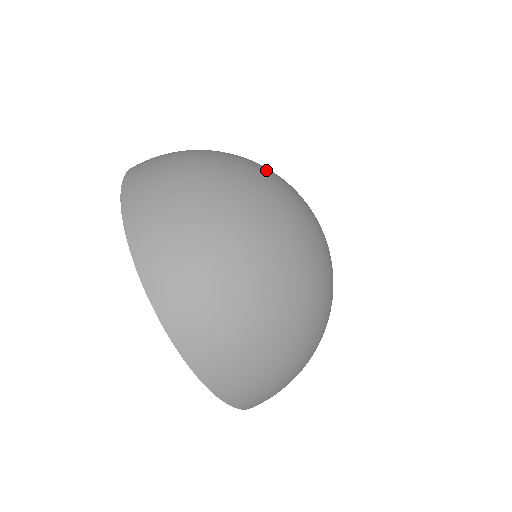
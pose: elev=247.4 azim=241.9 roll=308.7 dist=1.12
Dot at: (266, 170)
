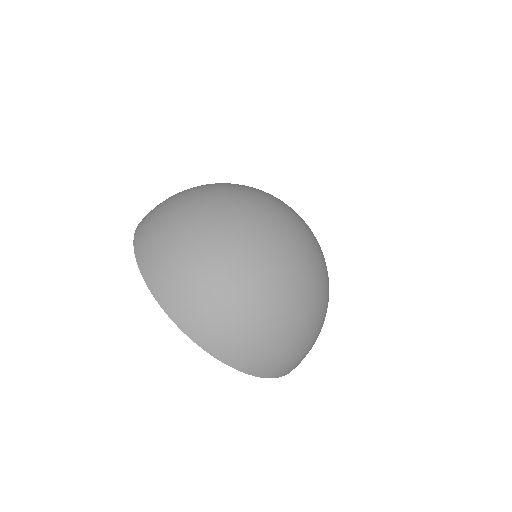
Dot at: (253, 224)
